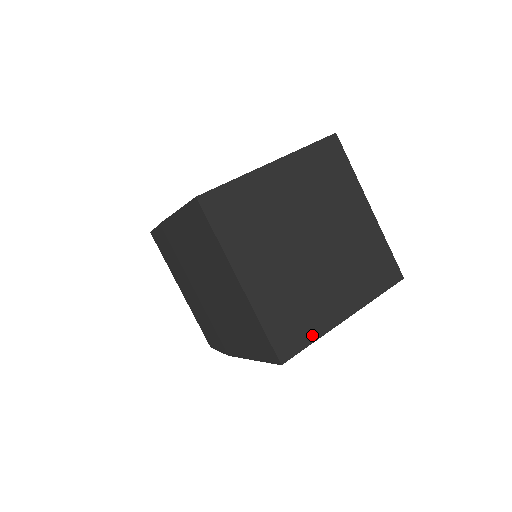
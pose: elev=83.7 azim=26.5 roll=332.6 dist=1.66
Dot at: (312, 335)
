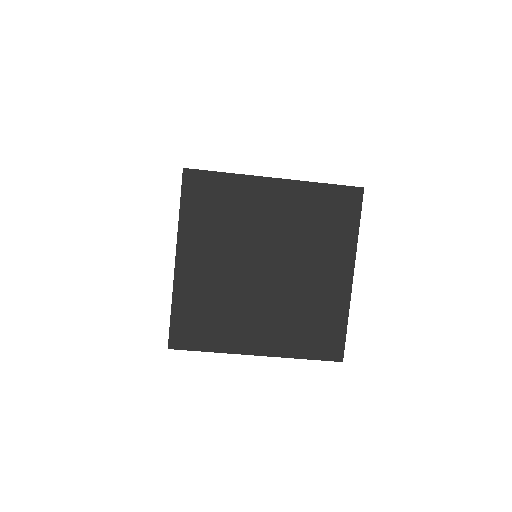
Dot at: (341, 320)
